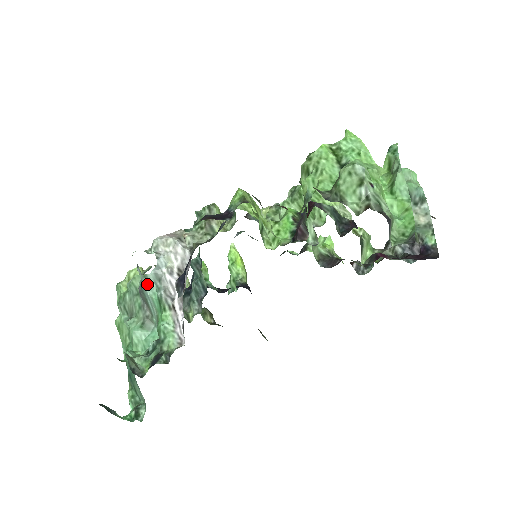
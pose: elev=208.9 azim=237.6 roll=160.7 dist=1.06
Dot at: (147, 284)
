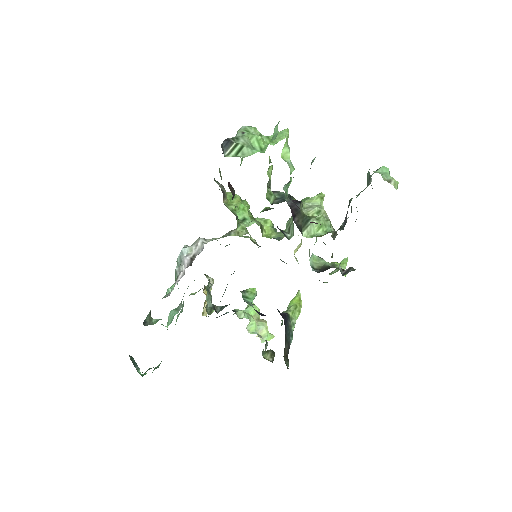
Dot at: occluded
